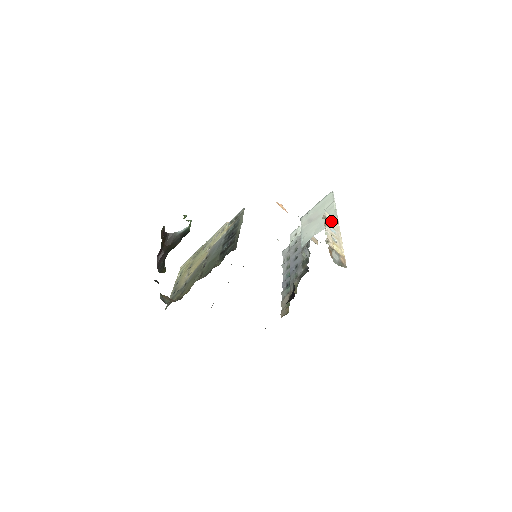
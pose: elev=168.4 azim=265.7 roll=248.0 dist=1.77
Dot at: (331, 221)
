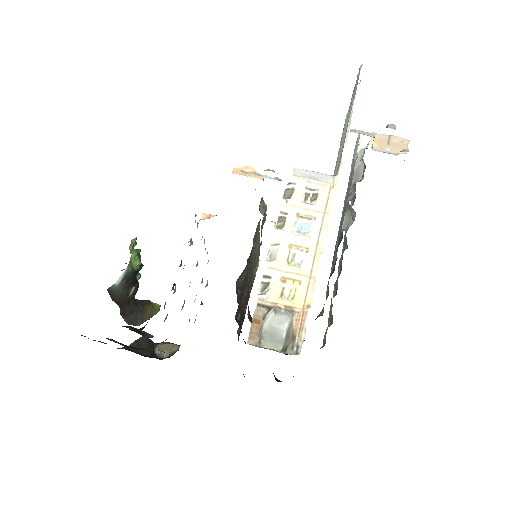
Dot at: (310, 192)
